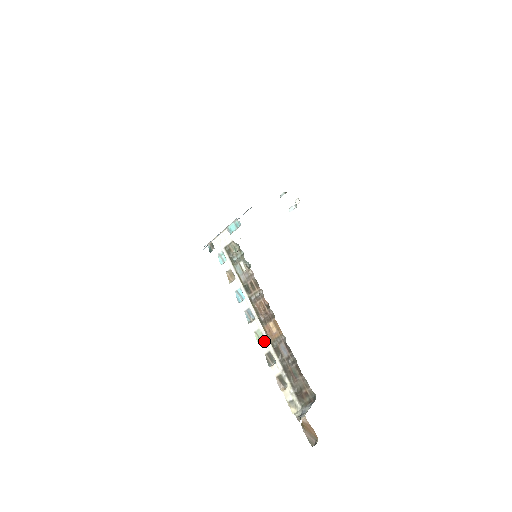
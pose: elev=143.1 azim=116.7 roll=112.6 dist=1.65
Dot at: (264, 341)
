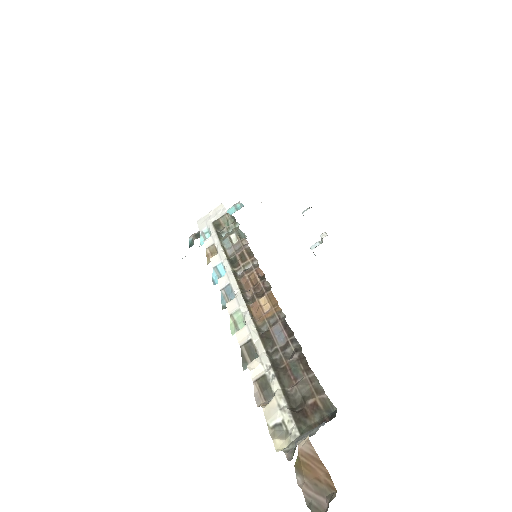
Dot at: (244, 325)
